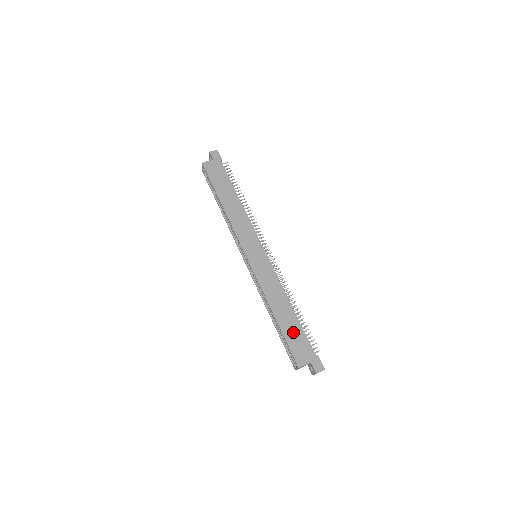
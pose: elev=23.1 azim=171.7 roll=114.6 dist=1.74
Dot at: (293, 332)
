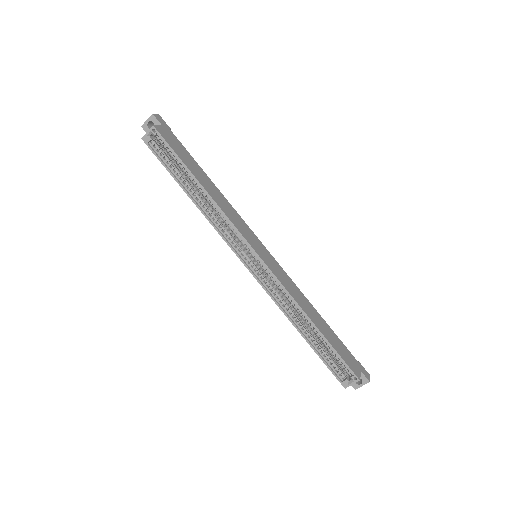
Dot at: (334, 340)
